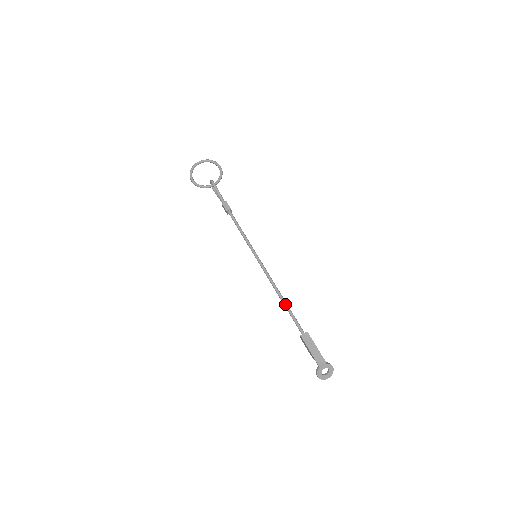
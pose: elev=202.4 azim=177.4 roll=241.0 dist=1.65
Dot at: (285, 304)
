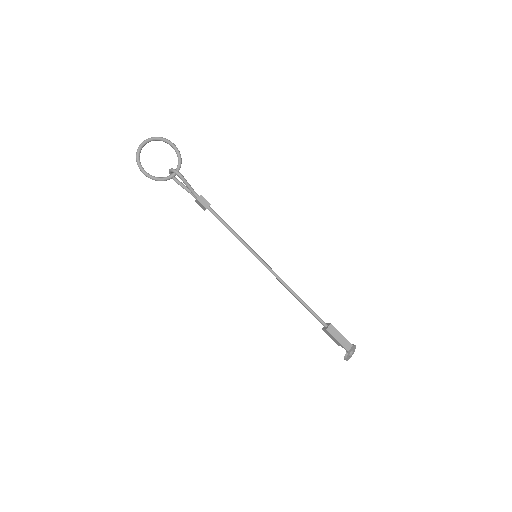
Dot at: (302, 302)
